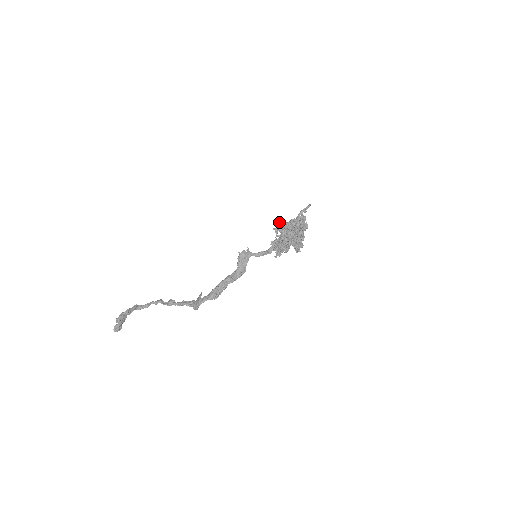
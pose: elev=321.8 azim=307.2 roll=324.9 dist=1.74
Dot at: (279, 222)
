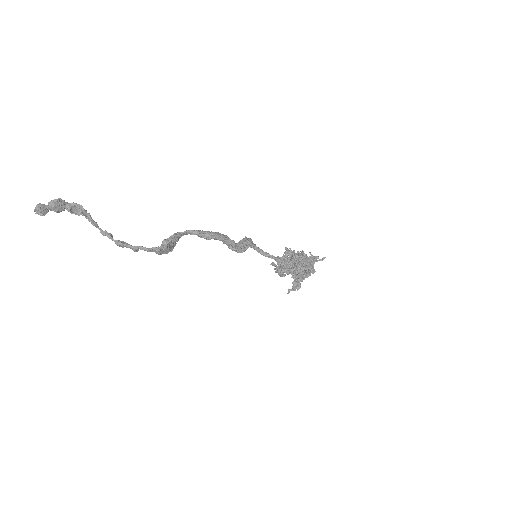
Dot at: occluded
